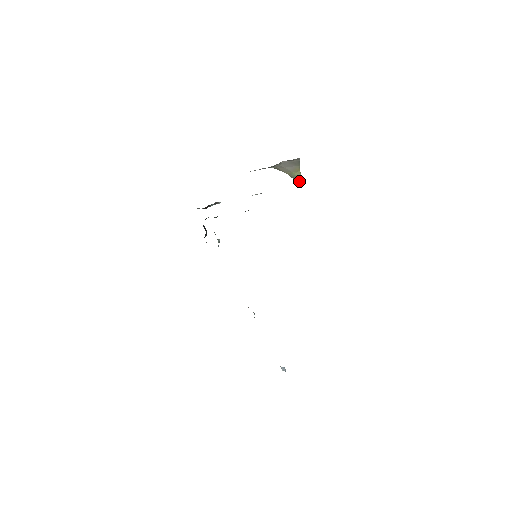
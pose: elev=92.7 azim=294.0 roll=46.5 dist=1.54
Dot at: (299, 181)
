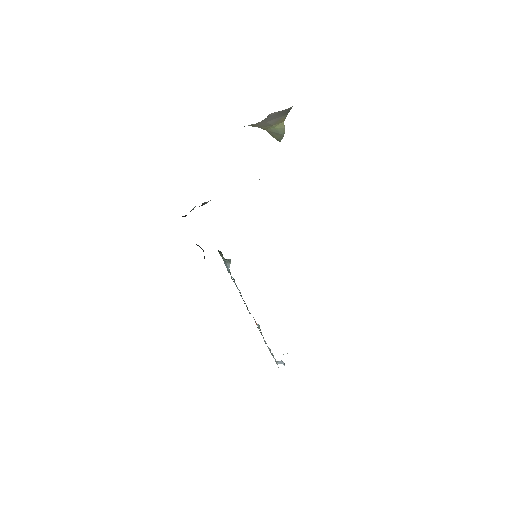
Dot at: (279, 135)
